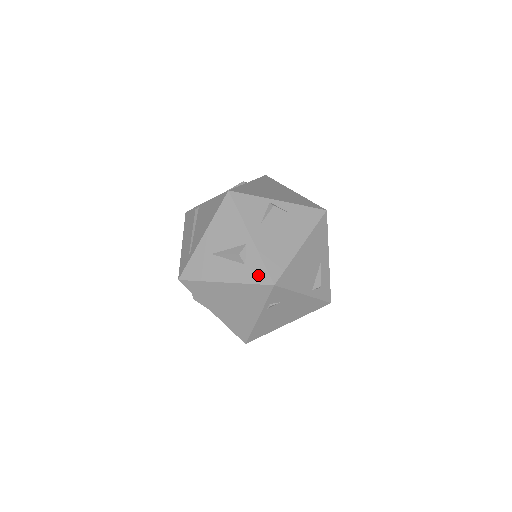
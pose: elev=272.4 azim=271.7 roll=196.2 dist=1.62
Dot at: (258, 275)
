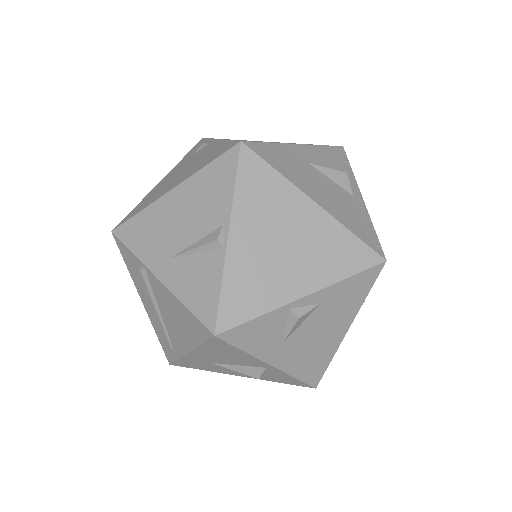
Dot at: (290, 382)
